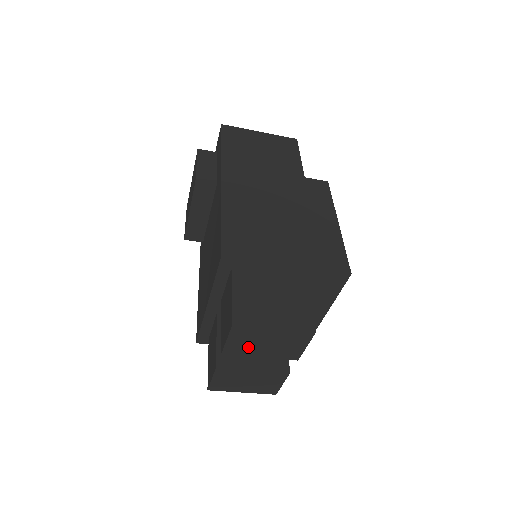
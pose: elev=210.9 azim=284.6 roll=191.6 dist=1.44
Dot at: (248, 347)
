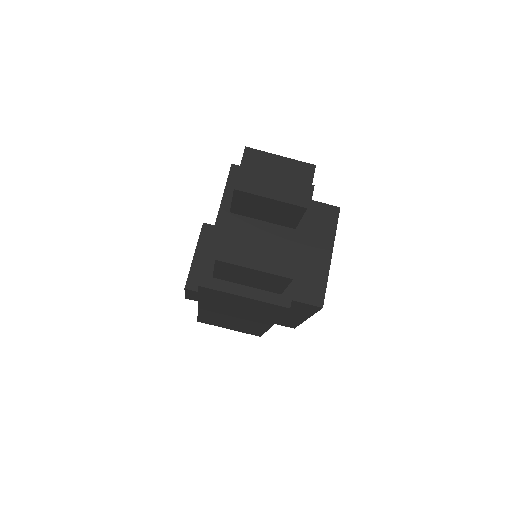
Dot at: (259, 181)
